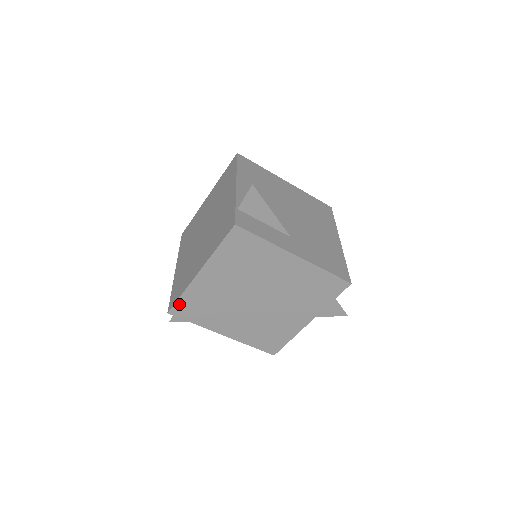
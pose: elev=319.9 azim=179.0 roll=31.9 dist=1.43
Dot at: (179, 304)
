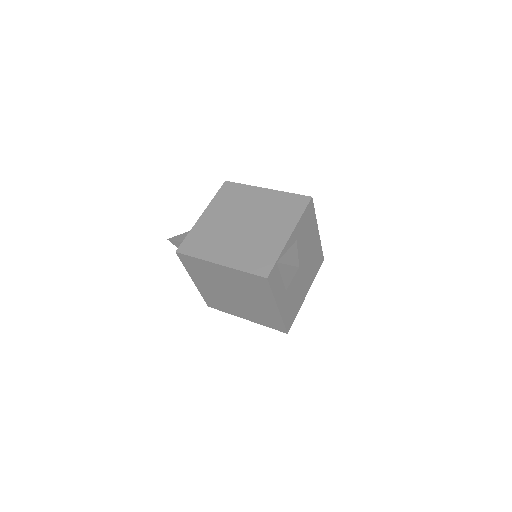
Dot at: (188, 257)
